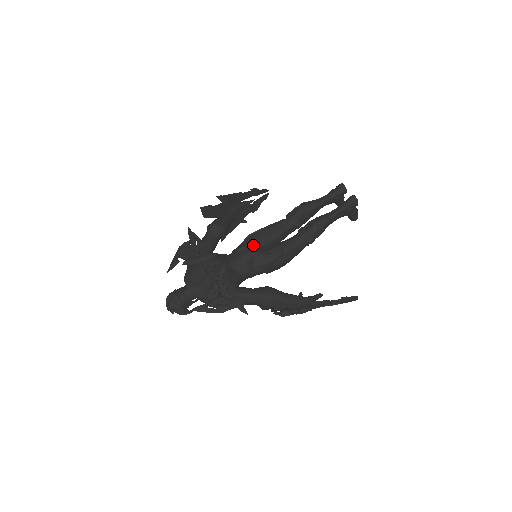
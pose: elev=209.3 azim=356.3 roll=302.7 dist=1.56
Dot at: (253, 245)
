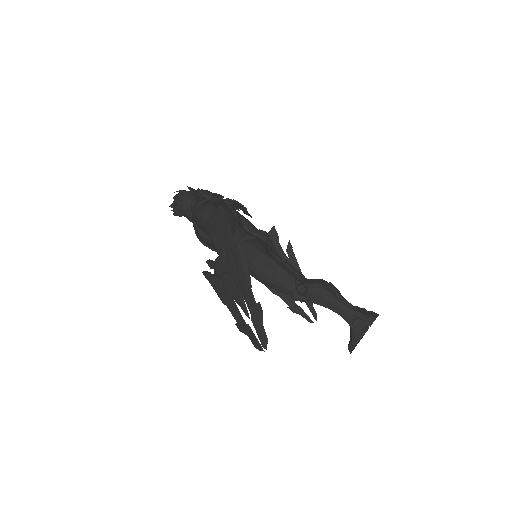
Dot at: occluded
